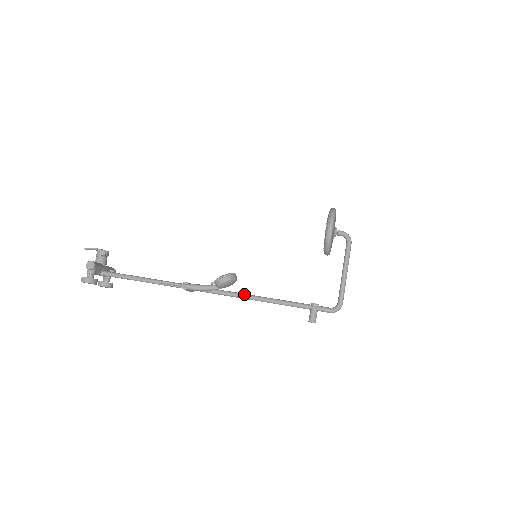
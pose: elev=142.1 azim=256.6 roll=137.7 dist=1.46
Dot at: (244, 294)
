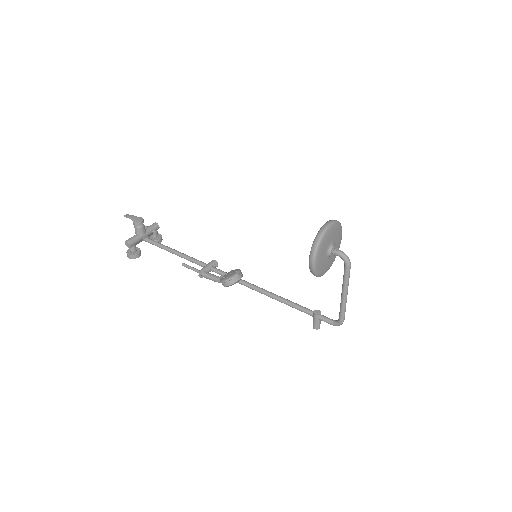
Dot at: (253, 287)
